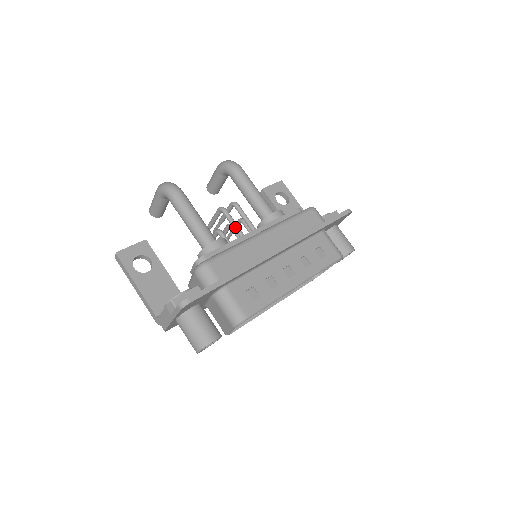
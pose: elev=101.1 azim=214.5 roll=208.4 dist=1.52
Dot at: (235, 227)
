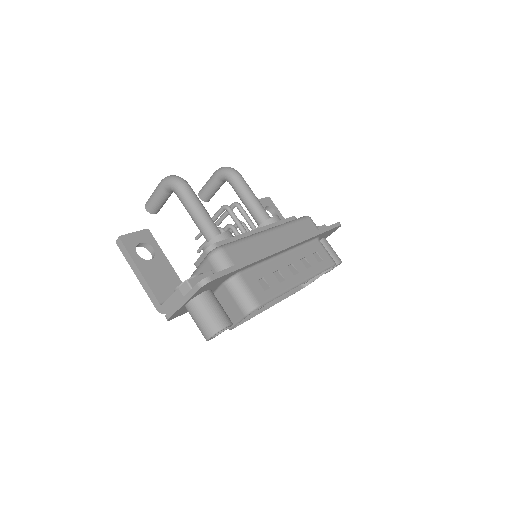
Dot at: (239, 224)
